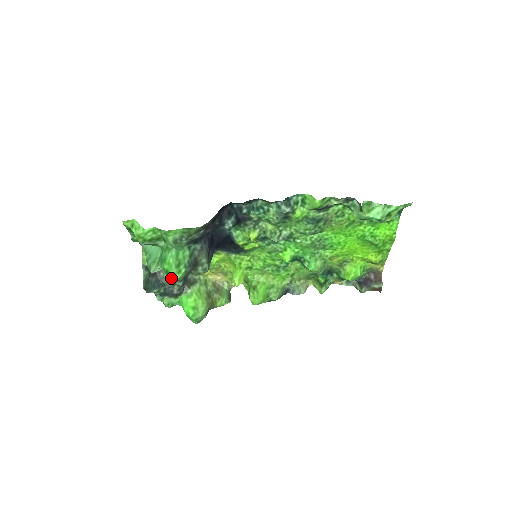
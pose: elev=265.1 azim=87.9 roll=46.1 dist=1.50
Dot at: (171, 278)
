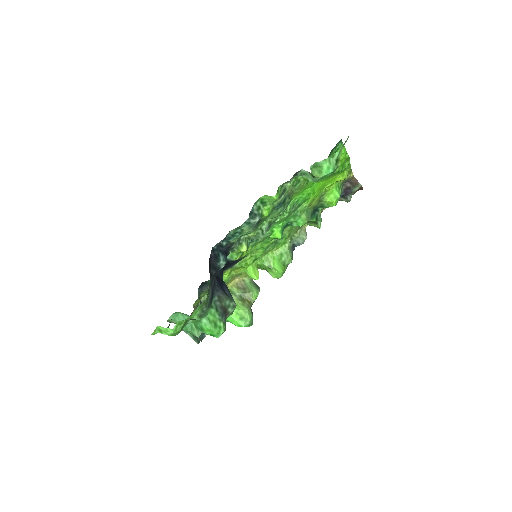
Dot at: (218, 336)
